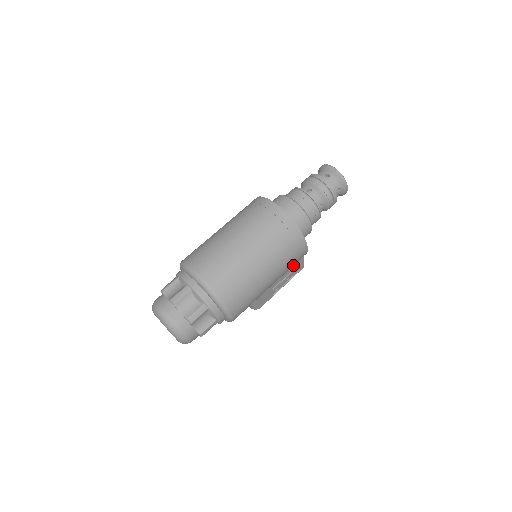
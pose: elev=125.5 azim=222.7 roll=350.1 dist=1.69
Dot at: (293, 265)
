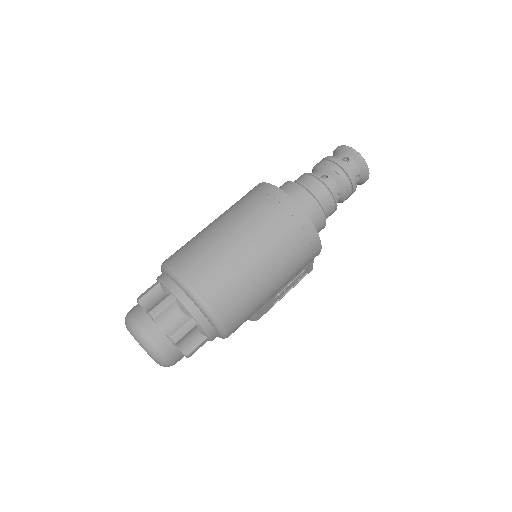
Dot at: occluded
